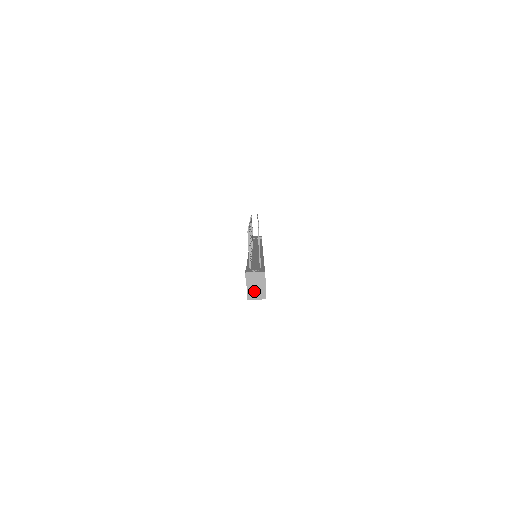
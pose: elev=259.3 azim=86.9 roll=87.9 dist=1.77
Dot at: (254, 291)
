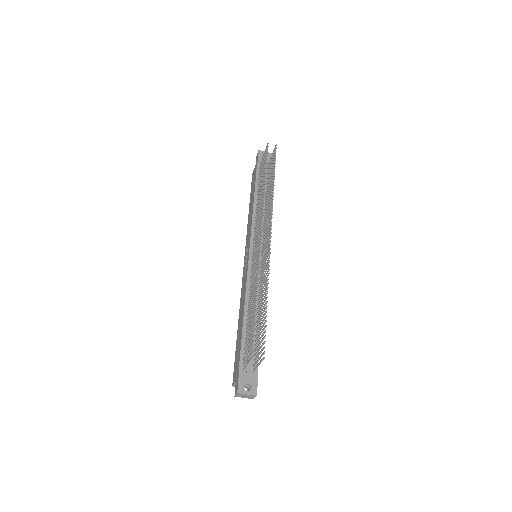
Dot at: occluded
